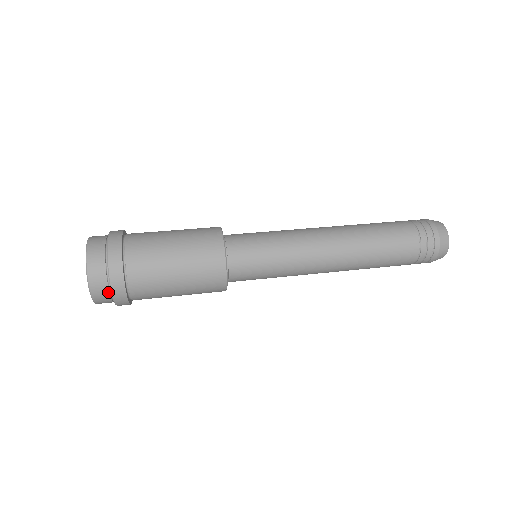
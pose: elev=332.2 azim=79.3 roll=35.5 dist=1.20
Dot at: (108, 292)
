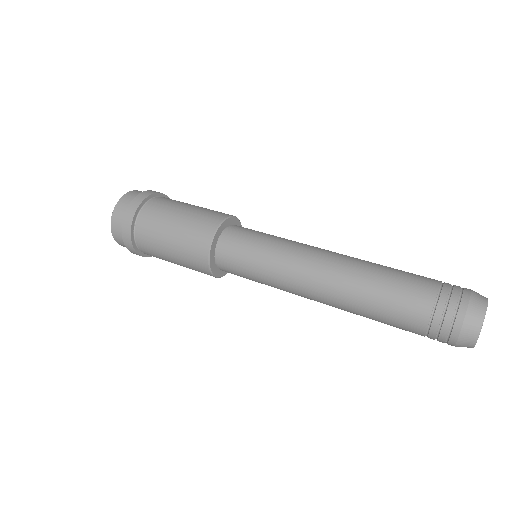
Dot at: (122, 228)
